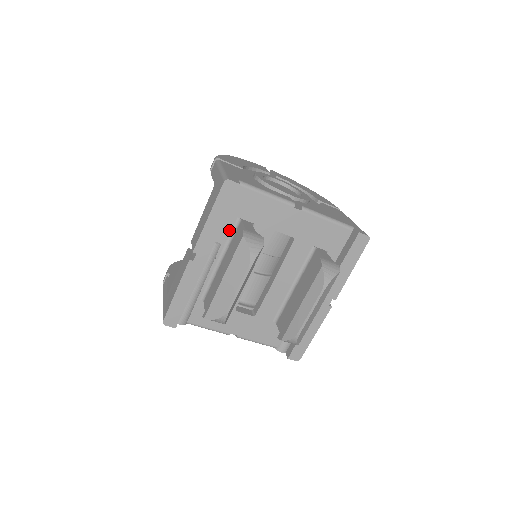
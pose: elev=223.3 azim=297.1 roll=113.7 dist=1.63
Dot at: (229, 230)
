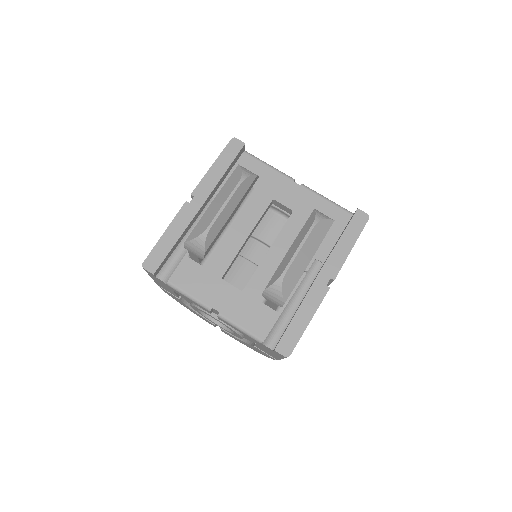
Dot at: occluded
